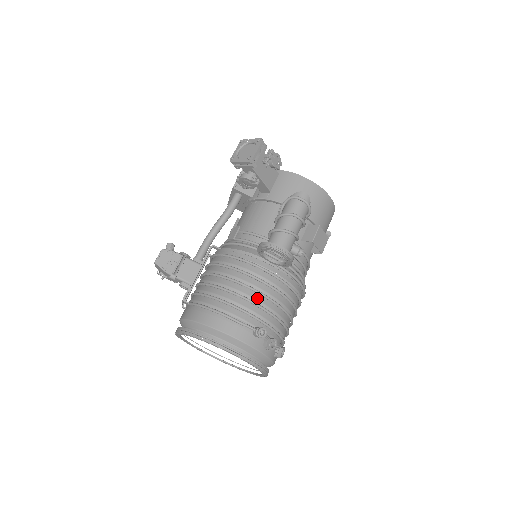
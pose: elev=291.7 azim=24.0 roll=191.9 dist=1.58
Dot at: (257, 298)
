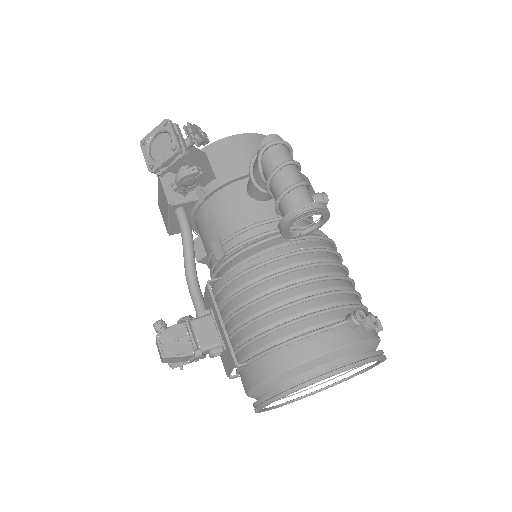
Dot at: (317, 288)
